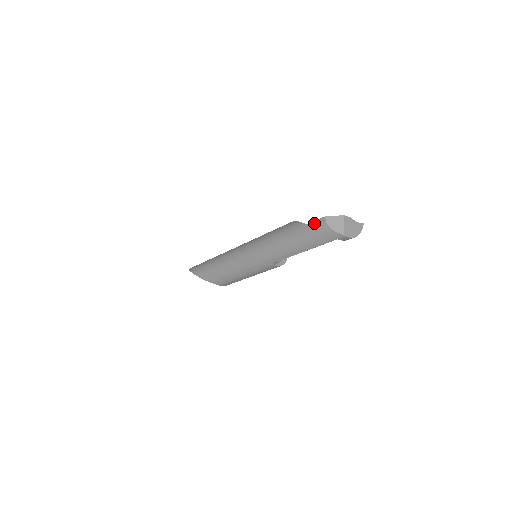
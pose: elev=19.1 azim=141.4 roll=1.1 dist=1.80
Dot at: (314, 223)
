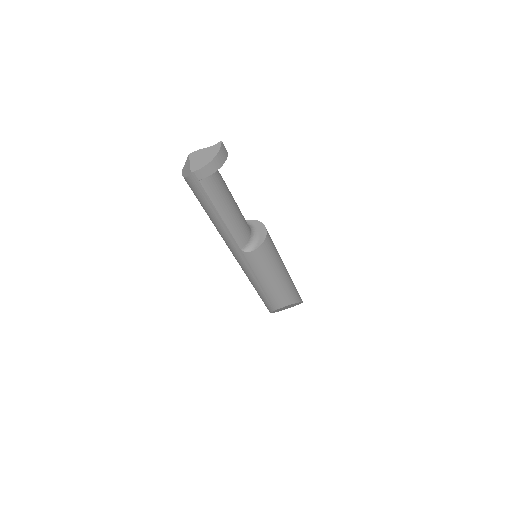
Dot at: occluded
